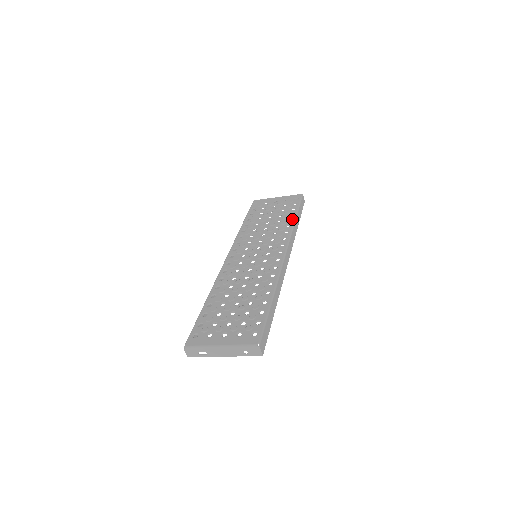
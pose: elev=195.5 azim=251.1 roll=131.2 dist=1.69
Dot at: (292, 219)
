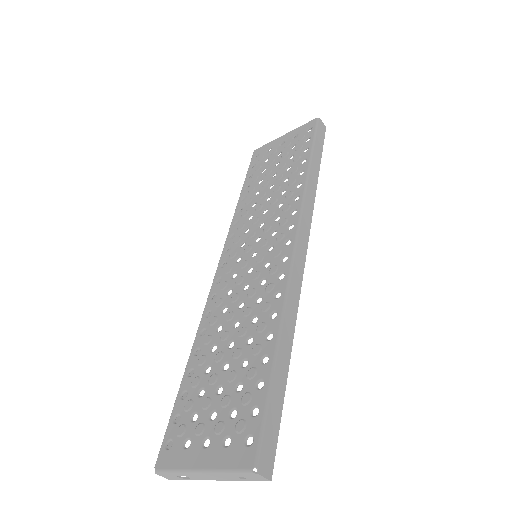
Dot at: (304, 170)
